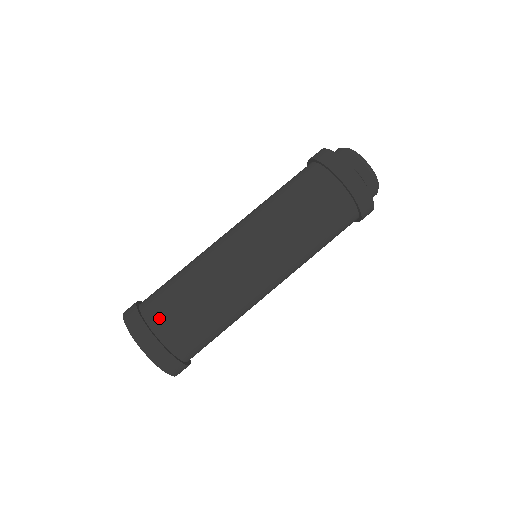
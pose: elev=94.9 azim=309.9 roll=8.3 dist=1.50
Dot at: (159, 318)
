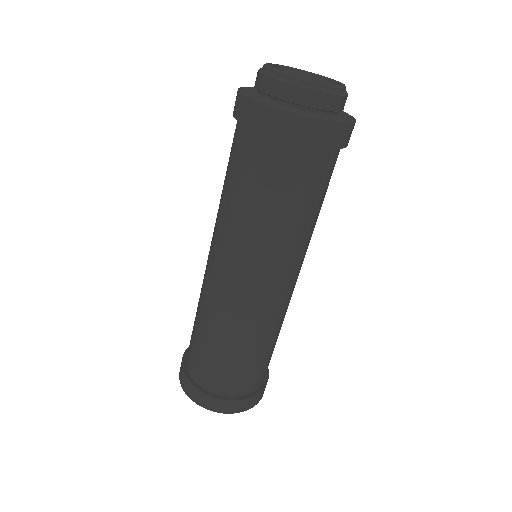
Dot at: (249, 385)
